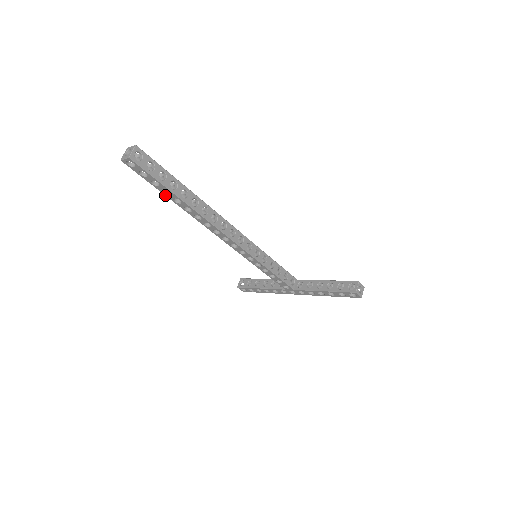
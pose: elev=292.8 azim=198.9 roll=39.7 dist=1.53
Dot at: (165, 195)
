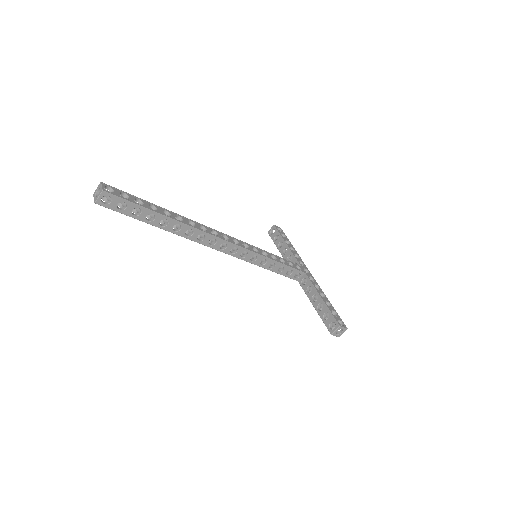
Dot at: (147, 216)
